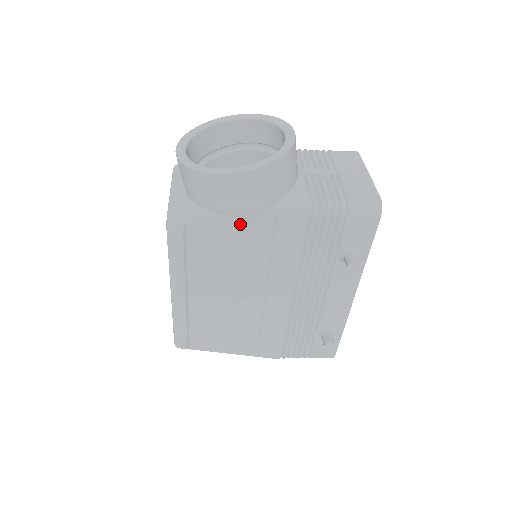
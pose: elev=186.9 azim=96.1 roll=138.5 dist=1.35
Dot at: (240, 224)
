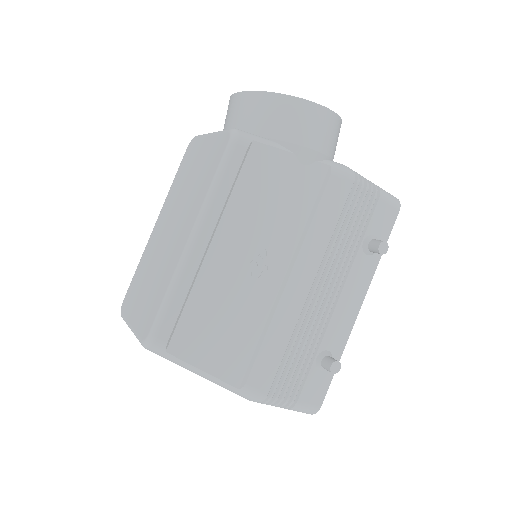
Dot at: (298, 166)
